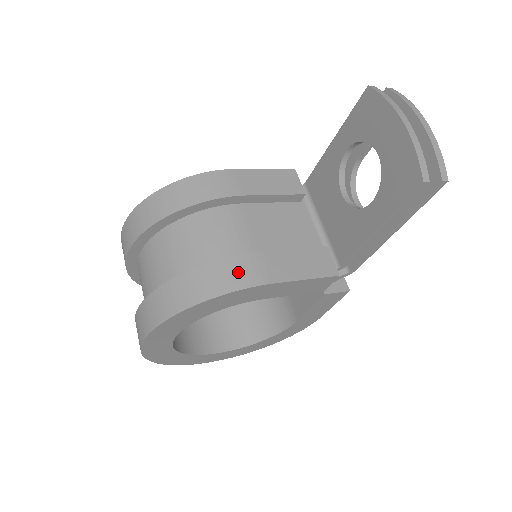
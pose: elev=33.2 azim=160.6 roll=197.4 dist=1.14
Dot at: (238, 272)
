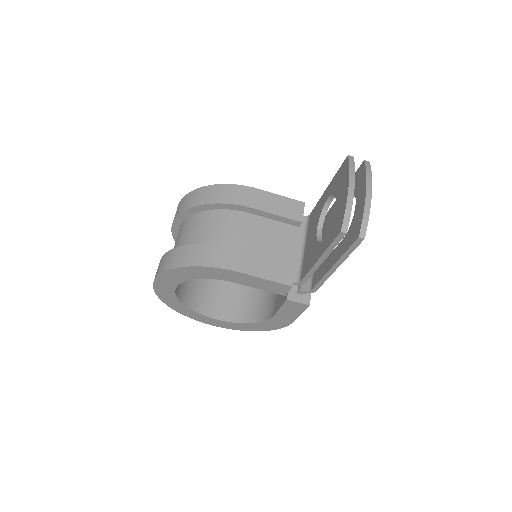
Dot at: (218, 256)
